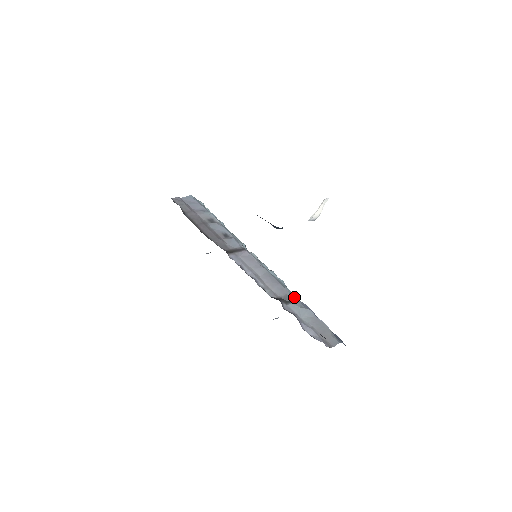
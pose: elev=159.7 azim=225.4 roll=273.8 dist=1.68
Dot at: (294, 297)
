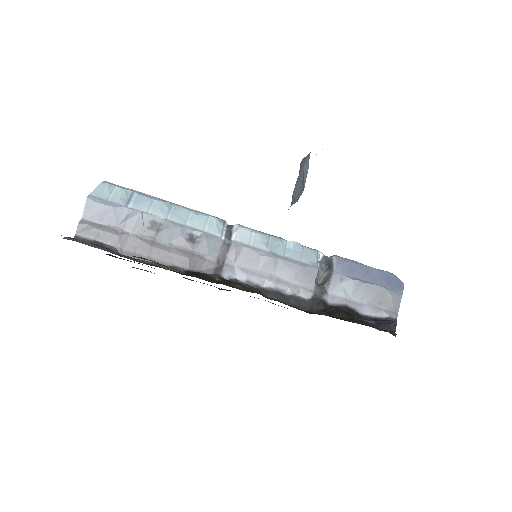
Dot at: (319, 254)
